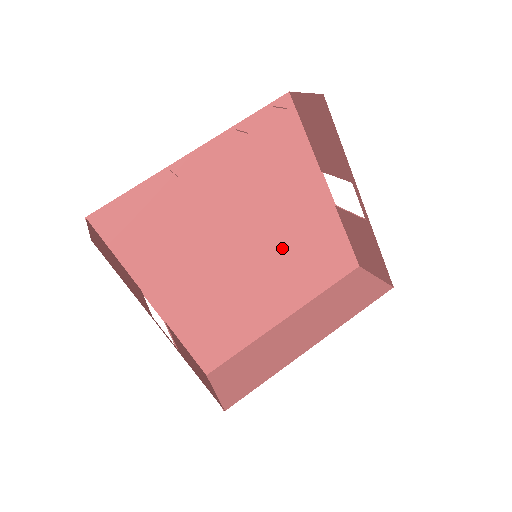
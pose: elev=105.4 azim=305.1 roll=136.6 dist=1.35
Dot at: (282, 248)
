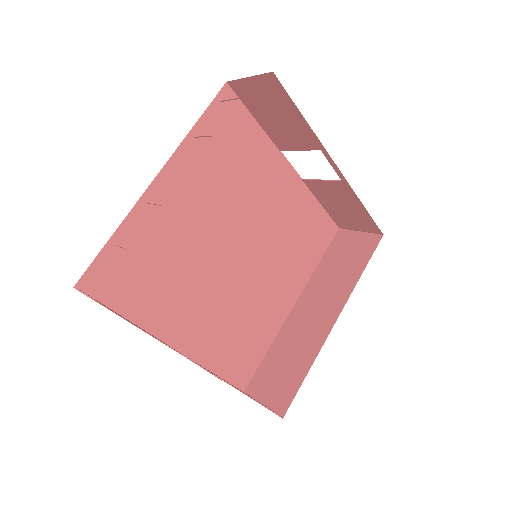
Dot at: (269, 239)
